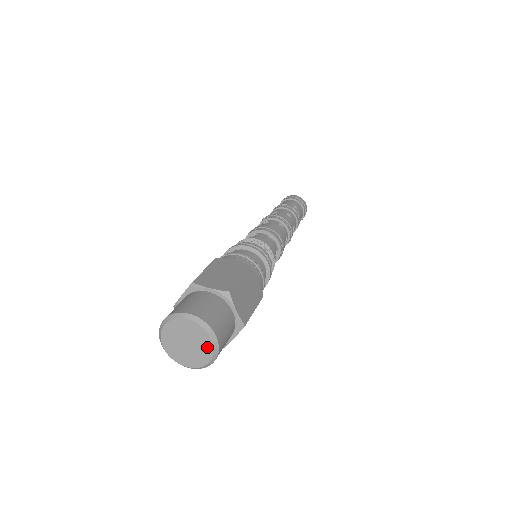
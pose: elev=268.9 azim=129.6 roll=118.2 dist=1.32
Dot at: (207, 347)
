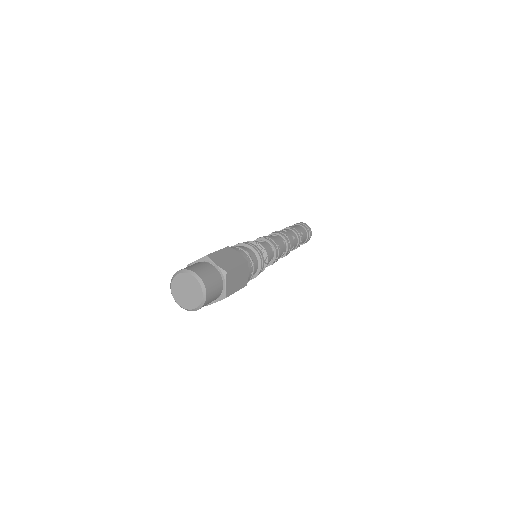
Dot at: (198, 299)
